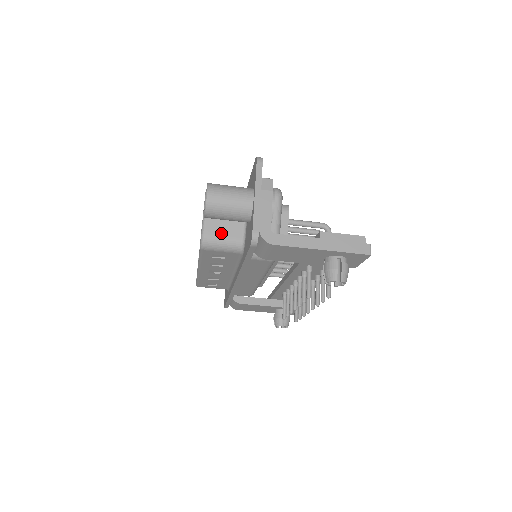
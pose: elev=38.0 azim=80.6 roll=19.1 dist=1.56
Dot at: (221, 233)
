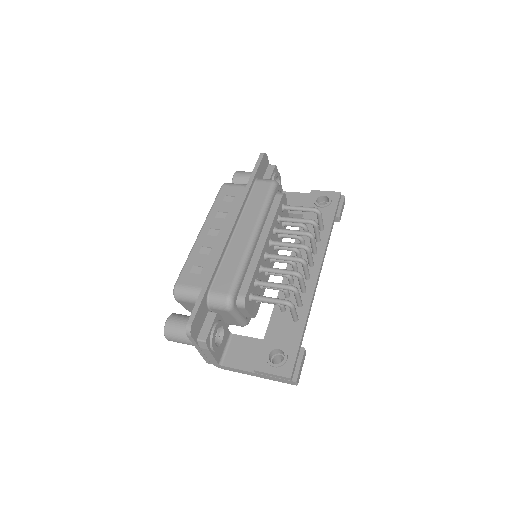
Dot at: occluded
